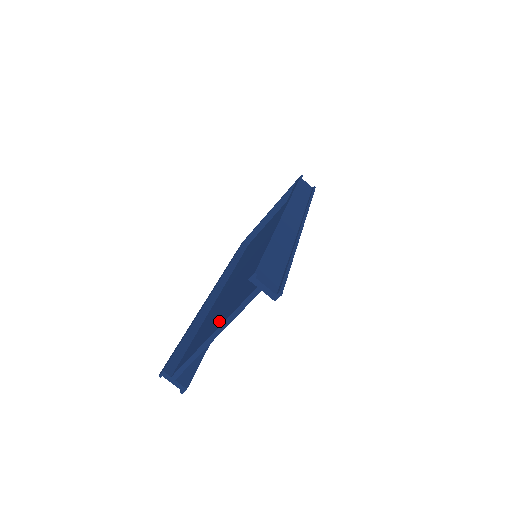
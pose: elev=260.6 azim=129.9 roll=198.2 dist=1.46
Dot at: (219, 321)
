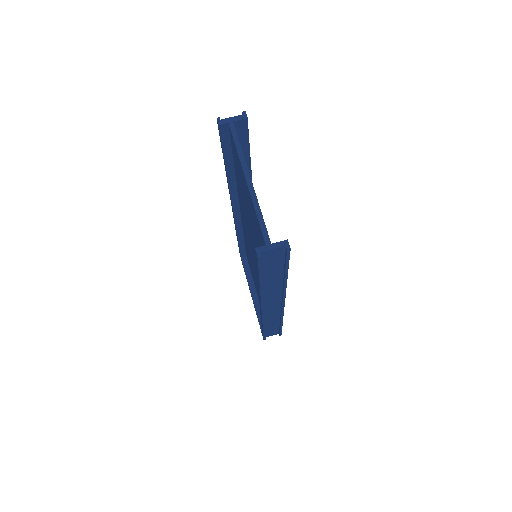
Dot at: (245, 187)
